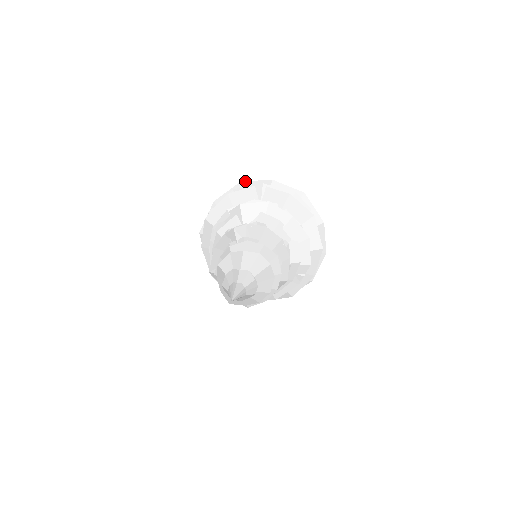
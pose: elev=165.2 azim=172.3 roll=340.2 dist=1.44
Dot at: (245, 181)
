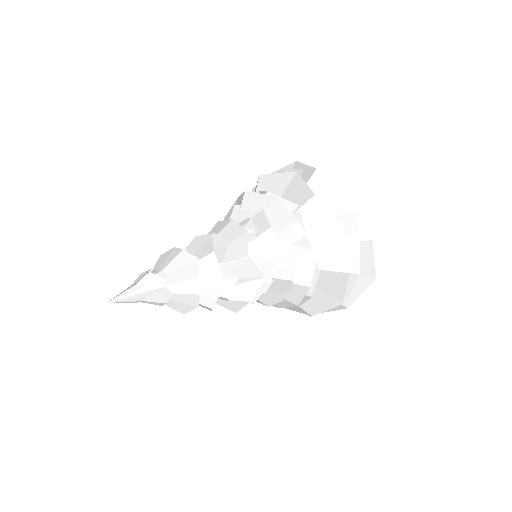
Dot at: occluded
